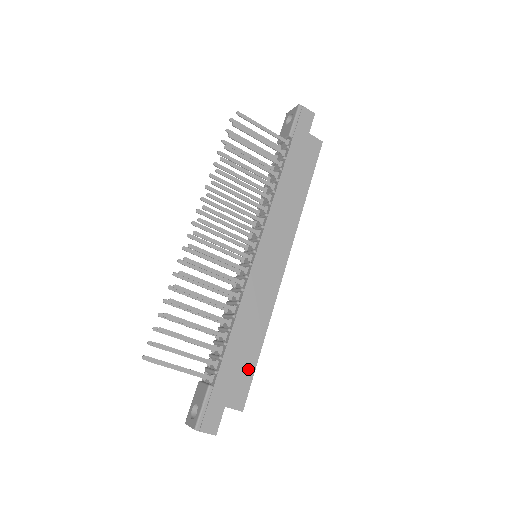
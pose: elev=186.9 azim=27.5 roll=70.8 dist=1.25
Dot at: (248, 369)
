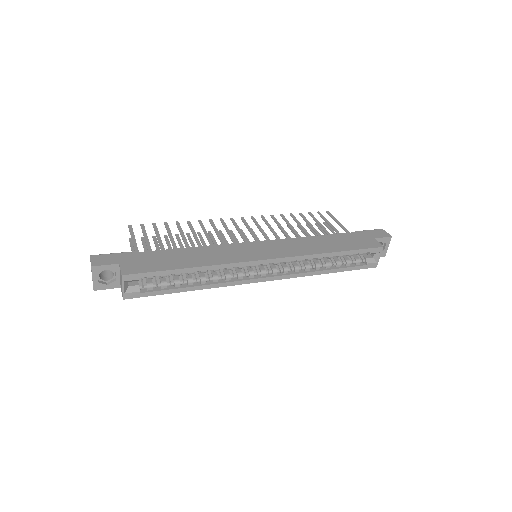
Dot at: (161, 266)
